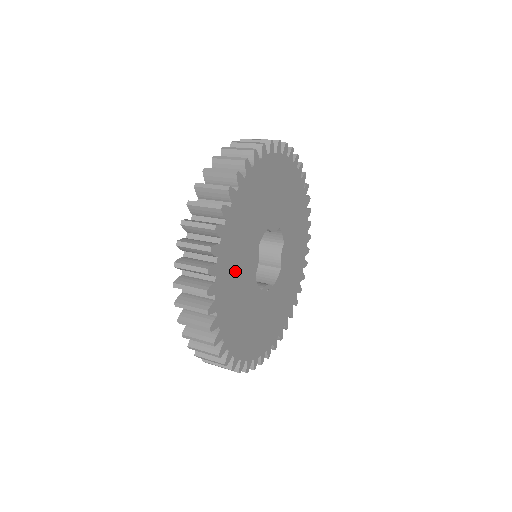
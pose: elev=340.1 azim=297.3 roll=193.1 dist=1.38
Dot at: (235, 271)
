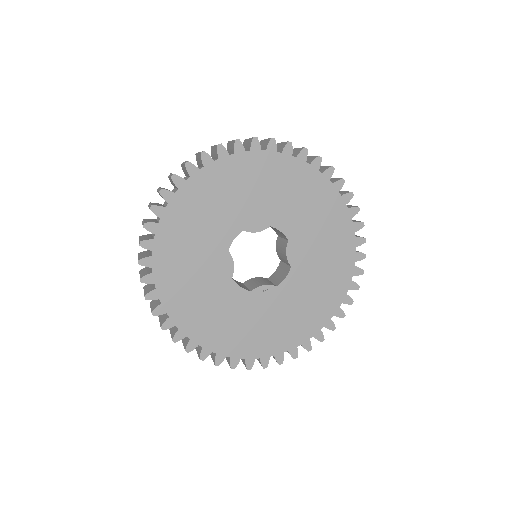
Dot at: (189, 277)
